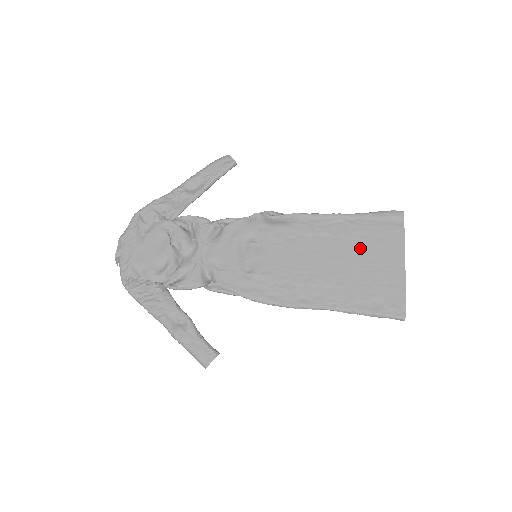
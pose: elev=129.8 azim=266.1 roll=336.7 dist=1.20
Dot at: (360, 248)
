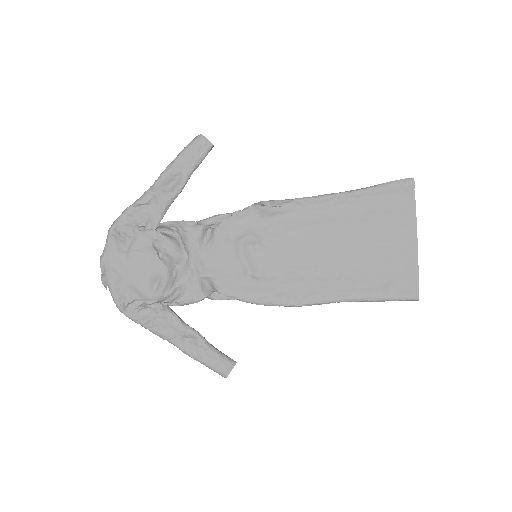
Dot at: (368, 230)
